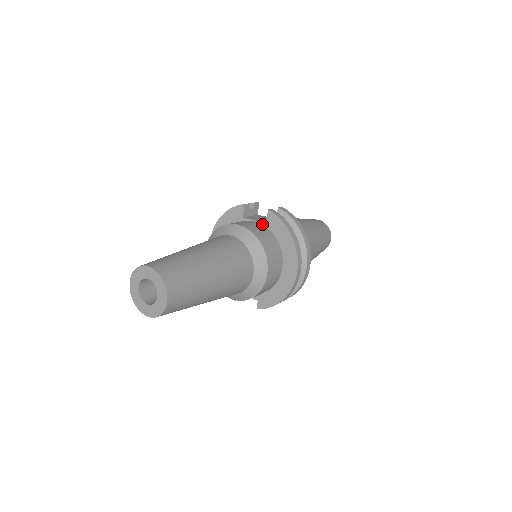
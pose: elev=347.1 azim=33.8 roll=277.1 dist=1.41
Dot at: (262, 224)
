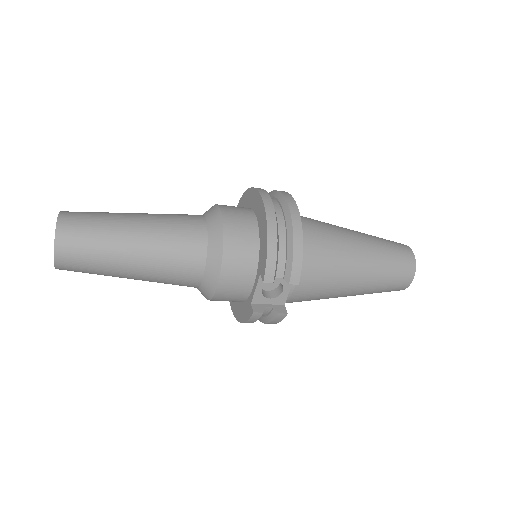
Dot at: occluded
